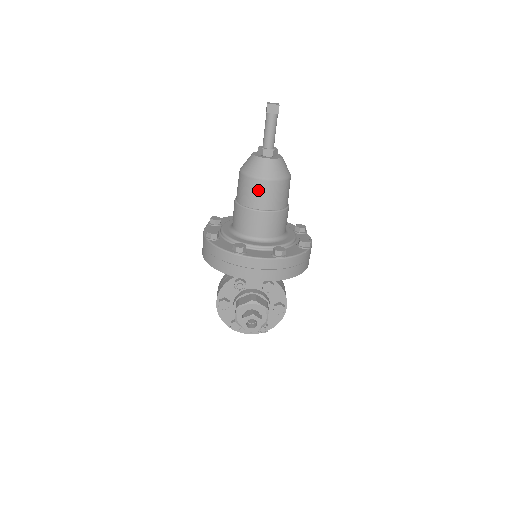
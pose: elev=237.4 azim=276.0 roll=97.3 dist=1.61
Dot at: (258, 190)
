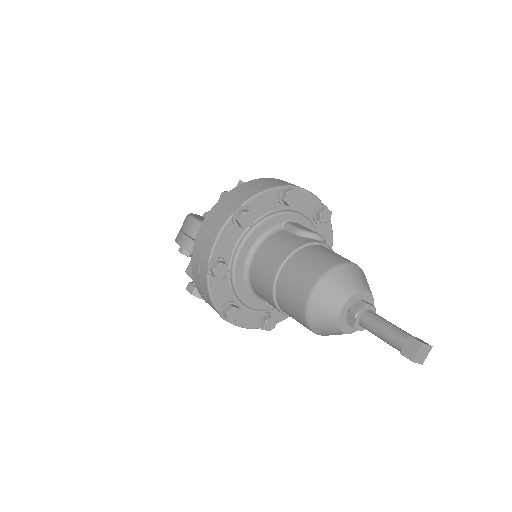
Dot at: occluded
